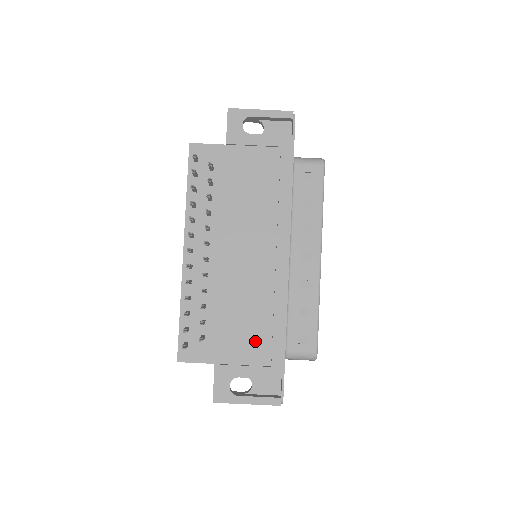
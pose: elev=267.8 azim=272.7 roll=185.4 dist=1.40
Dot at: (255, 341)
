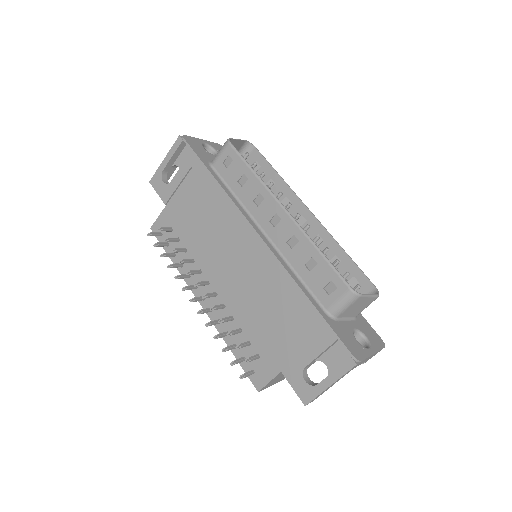
Dot at: (293, 325)
